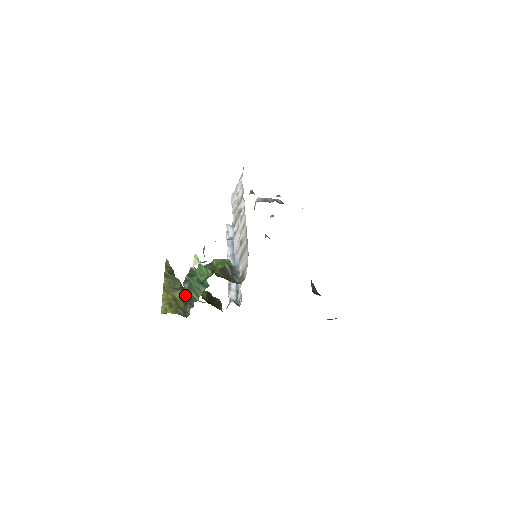
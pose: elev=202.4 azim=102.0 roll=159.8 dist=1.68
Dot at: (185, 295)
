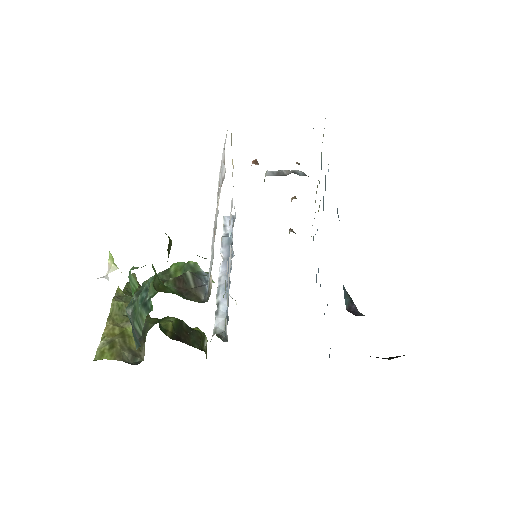
Dot at: occluded
